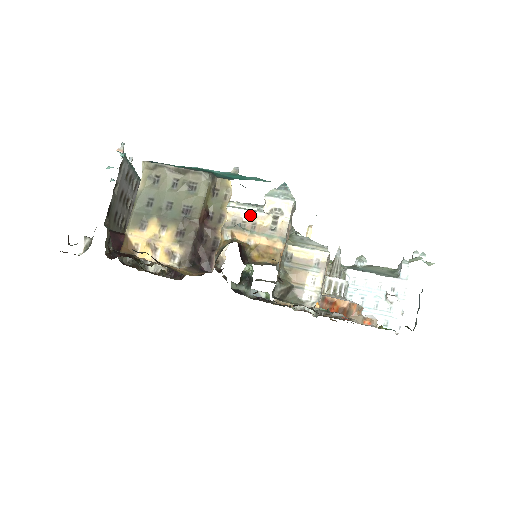
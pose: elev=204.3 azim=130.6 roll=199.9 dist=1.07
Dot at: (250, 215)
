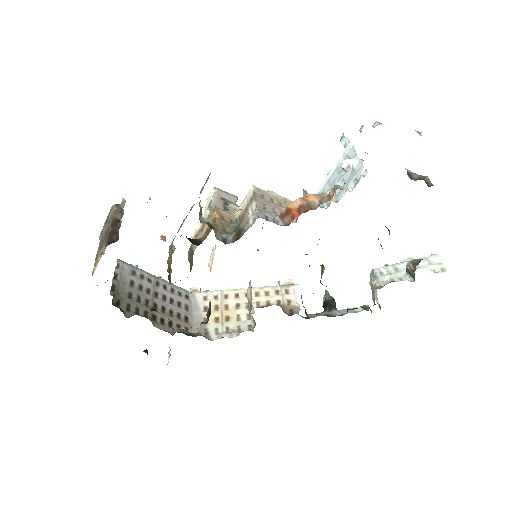
Dot at: (200, 224)
